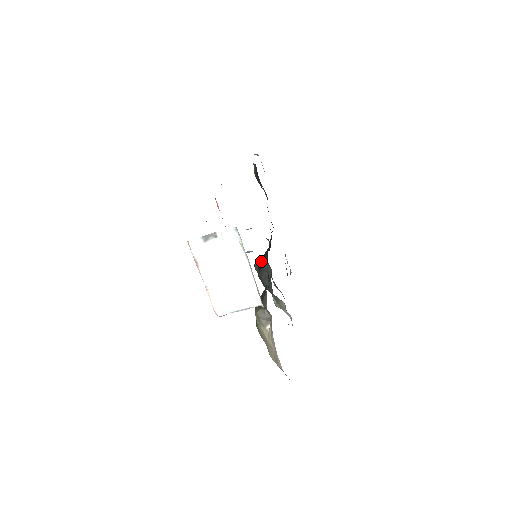
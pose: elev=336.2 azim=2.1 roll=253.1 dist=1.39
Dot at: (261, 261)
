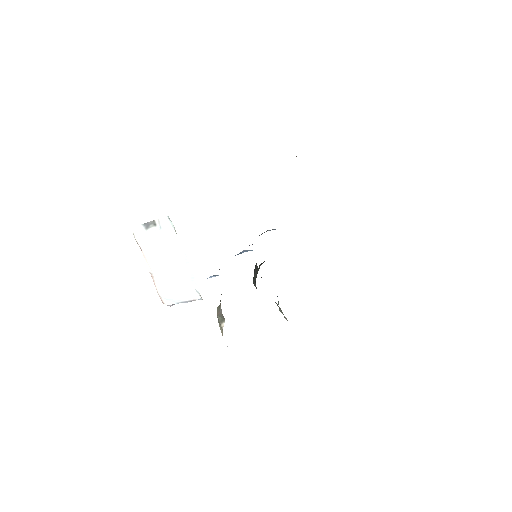
Dot at: (263, 262)
